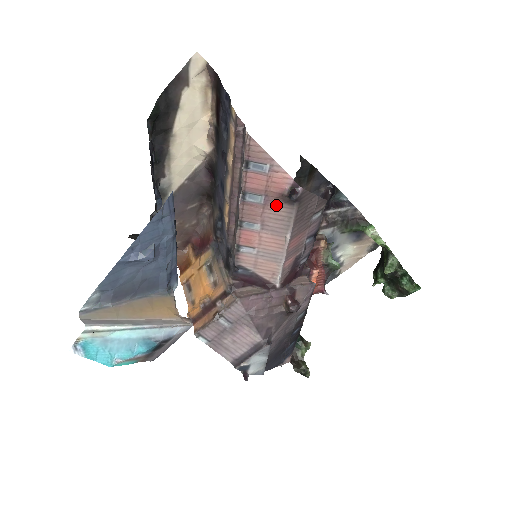
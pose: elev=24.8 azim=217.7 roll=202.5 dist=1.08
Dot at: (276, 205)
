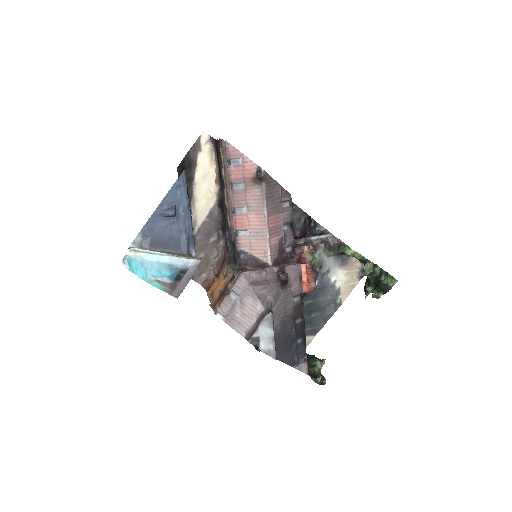
Dot at: (252, 188)
